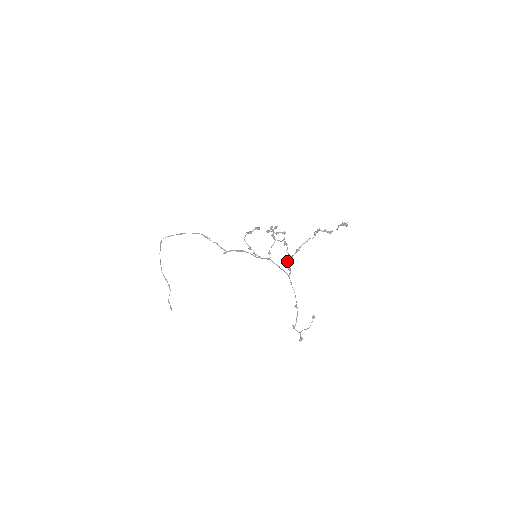
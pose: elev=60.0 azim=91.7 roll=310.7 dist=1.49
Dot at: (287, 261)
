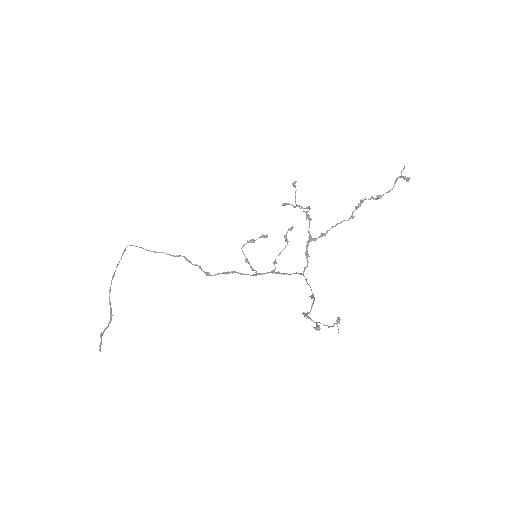
Dot at: (306, 242)
